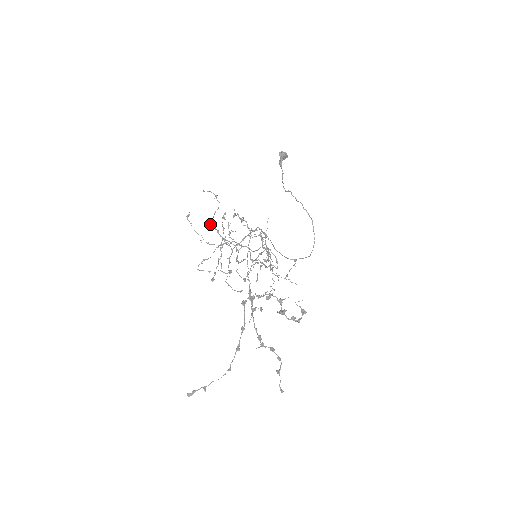
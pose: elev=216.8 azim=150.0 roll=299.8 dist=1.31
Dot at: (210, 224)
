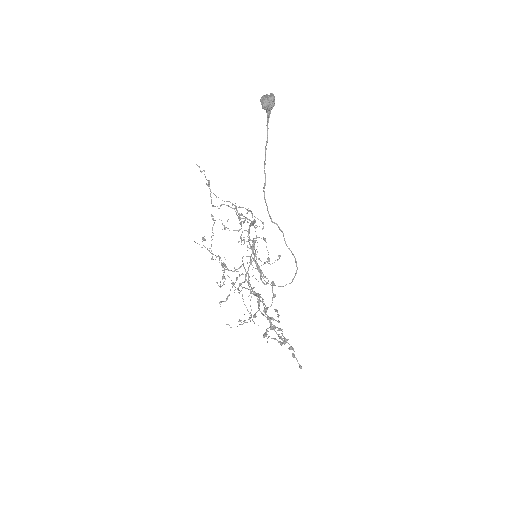
Dot at: (220, 205)
